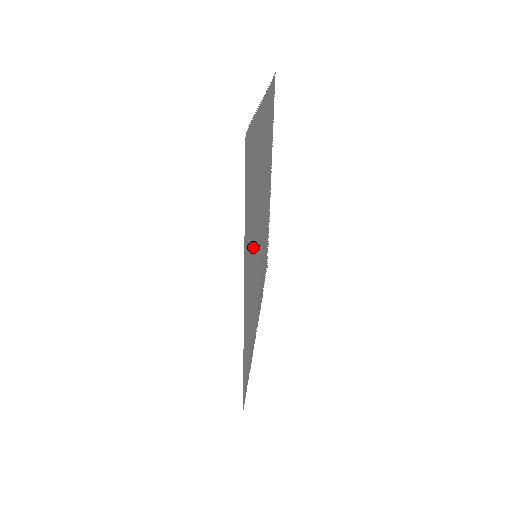
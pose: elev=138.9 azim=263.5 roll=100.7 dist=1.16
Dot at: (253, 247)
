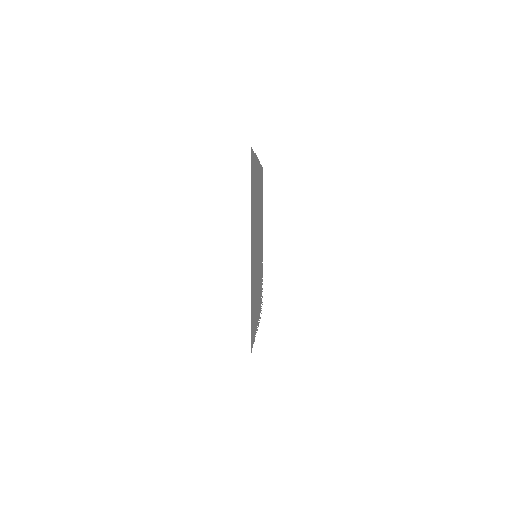
Dot at: (254, 240)
